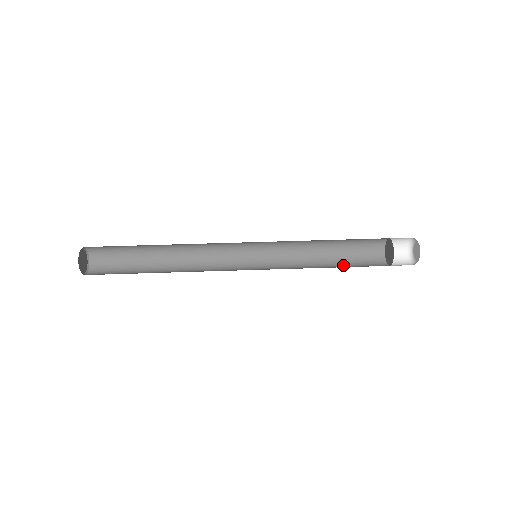
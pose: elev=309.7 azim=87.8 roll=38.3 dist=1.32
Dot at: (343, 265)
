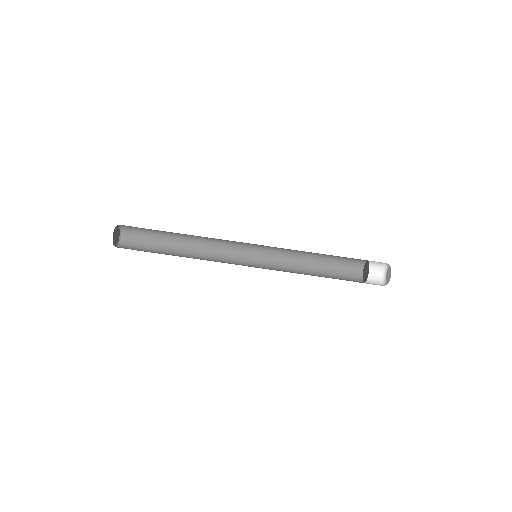
Dot at: (326, 276)
